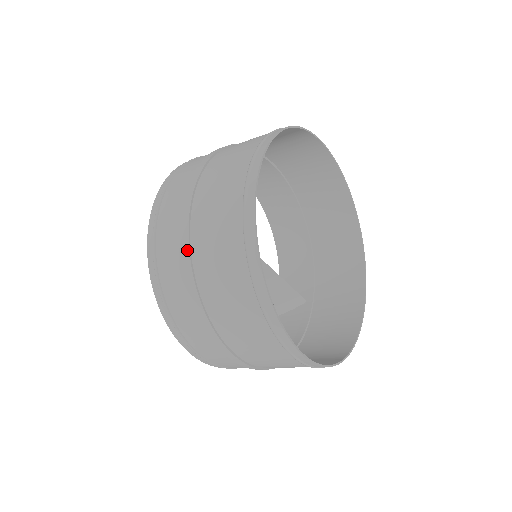
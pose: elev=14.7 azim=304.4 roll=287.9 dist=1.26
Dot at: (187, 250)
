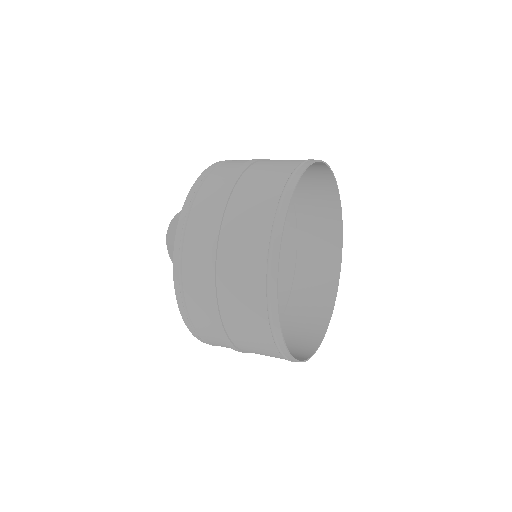
Dot at: (229, 343)
